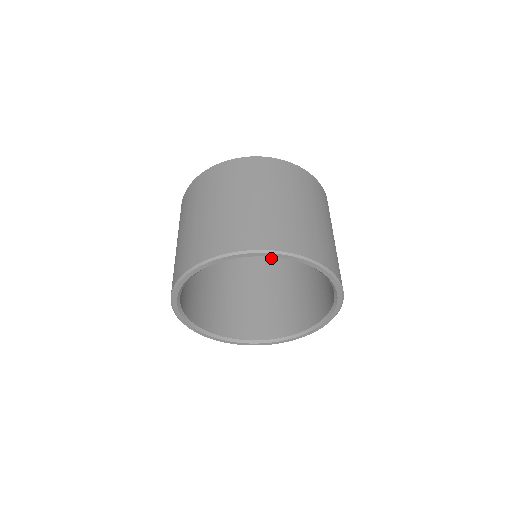
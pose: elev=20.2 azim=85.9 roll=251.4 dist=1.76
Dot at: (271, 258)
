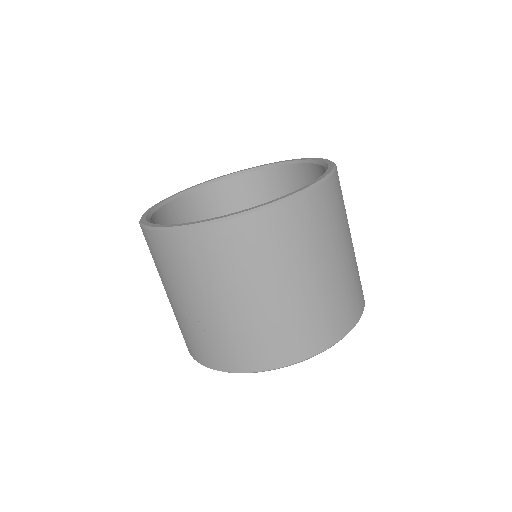
Dot at: (203, 194)
